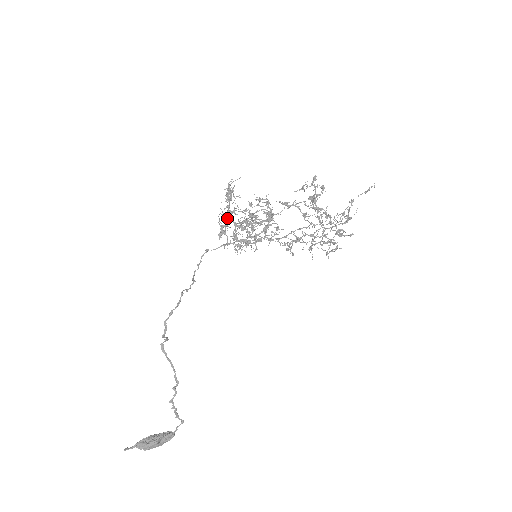
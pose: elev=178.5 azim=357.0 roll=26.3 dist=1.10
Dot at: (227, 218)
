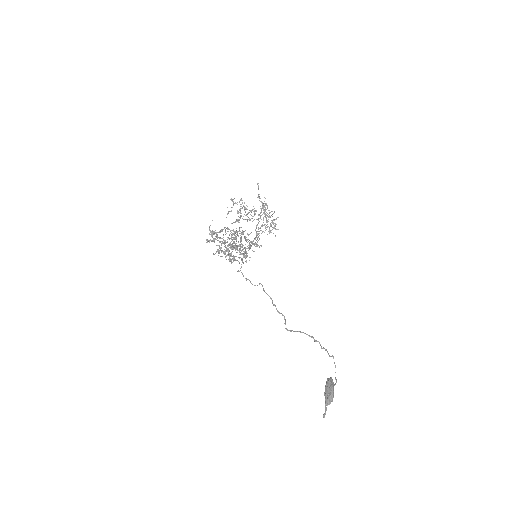
Dot at: occluded
